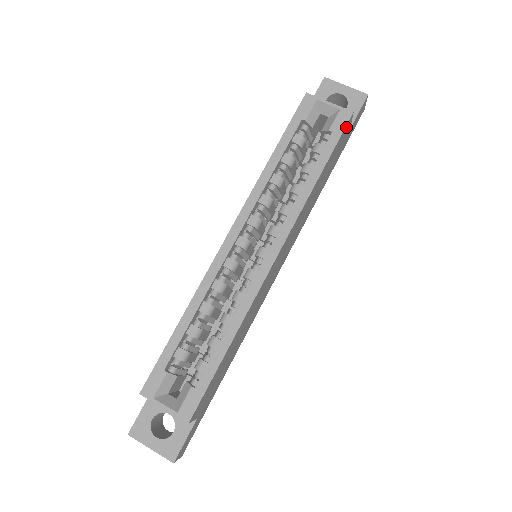
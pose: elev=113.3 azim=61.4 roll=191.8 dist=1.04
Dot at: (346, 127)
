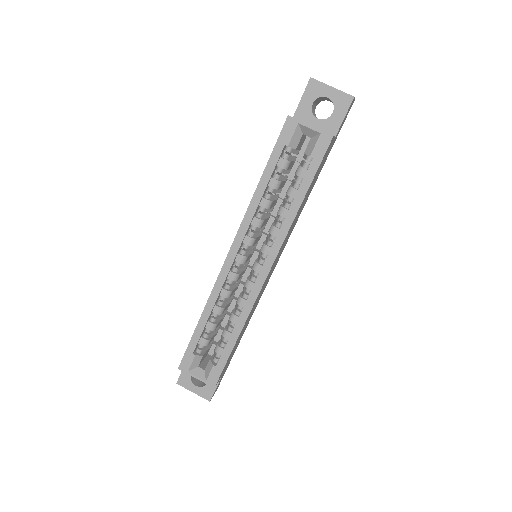
Dot at: (327, 149)
